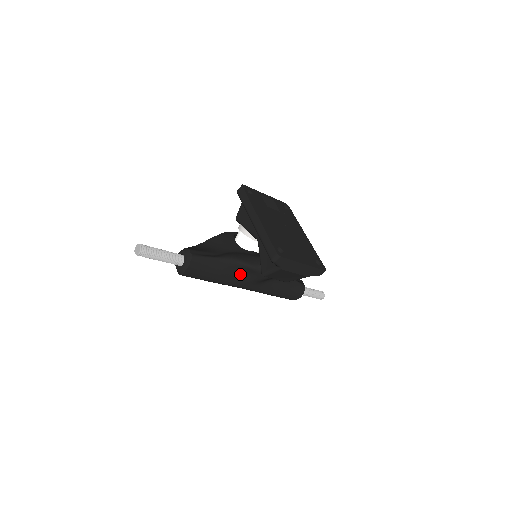
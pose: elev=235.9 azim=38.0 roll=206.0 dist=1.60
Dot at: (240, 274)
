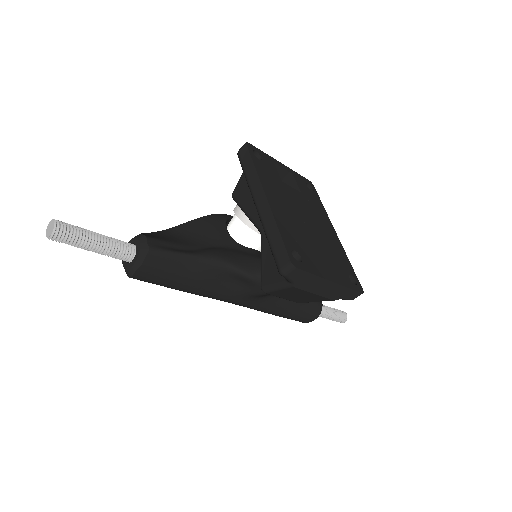
Dot at: (227, 283)
